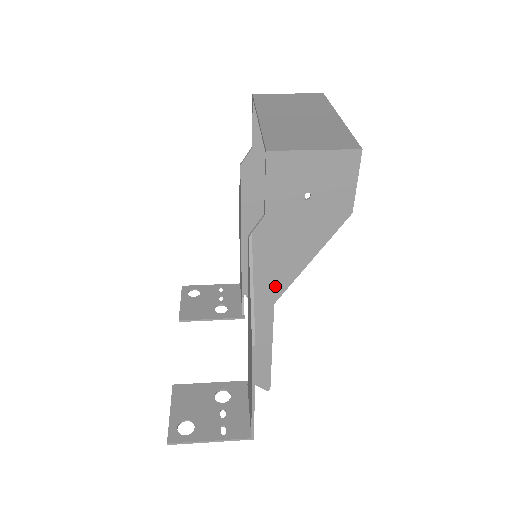
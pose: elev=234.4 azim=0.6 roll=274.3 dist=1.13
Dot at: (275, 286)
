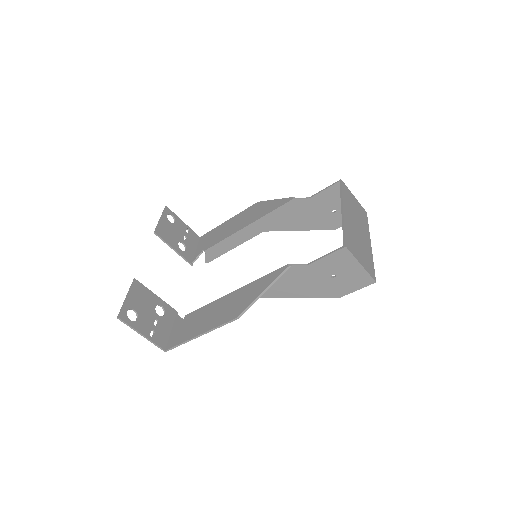
Dot at: (266, 292)
